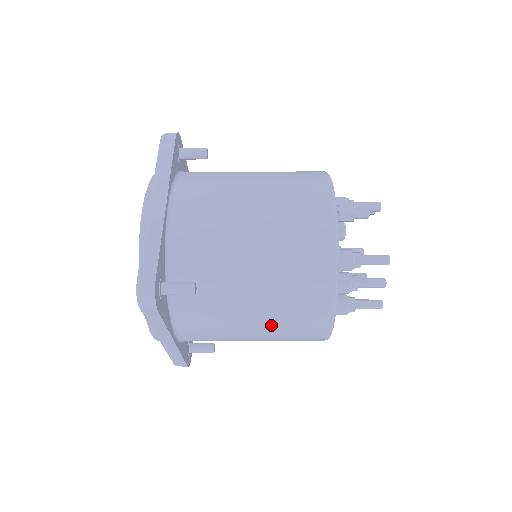
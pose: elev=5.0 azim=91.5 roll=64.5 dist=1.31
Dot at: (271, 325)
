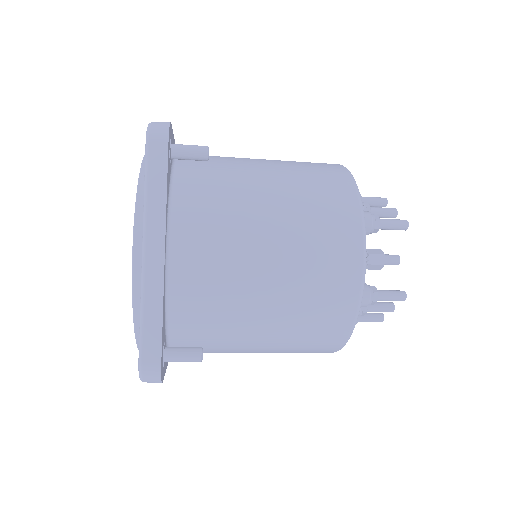
Dot at: (273, 352)
